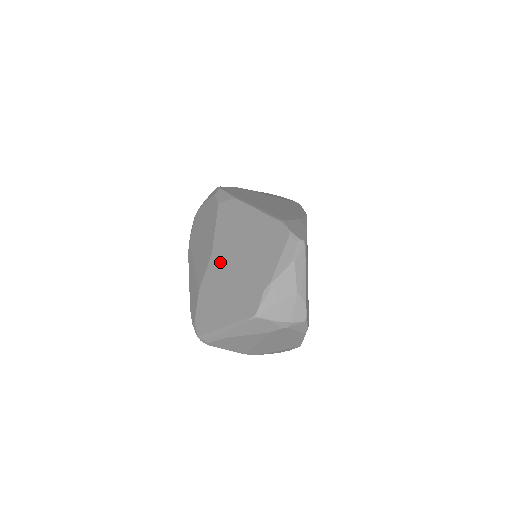
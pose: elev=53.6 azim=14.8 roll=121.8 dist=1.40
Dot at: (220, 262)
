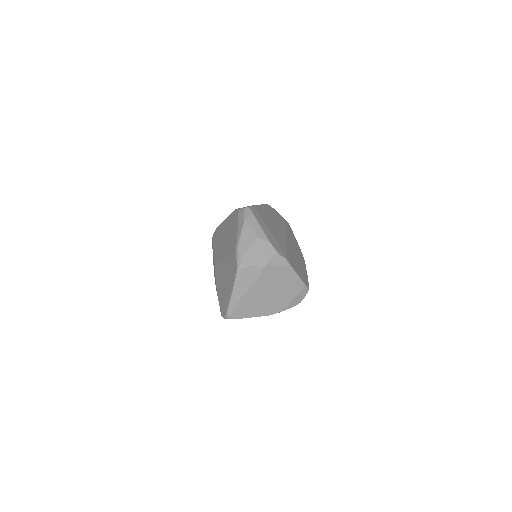
Dot at: (218, 265)
